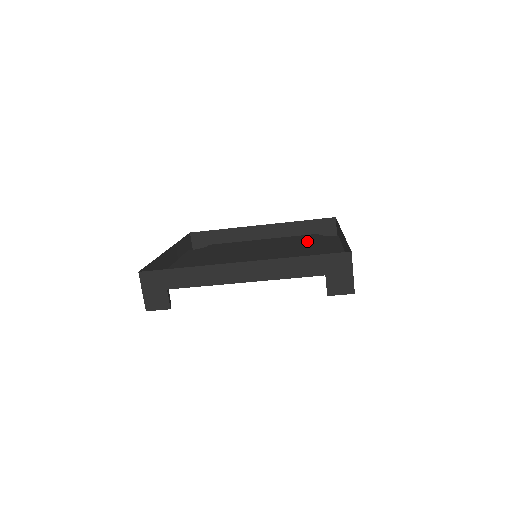
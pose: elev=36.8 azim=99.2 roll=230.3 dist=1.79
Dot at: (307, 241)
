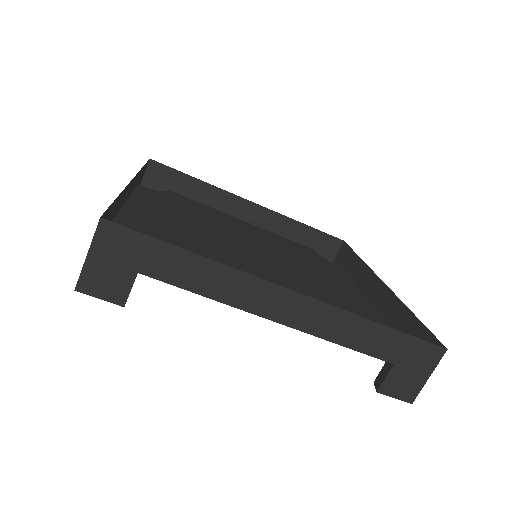
Dot at: (310, 258)
